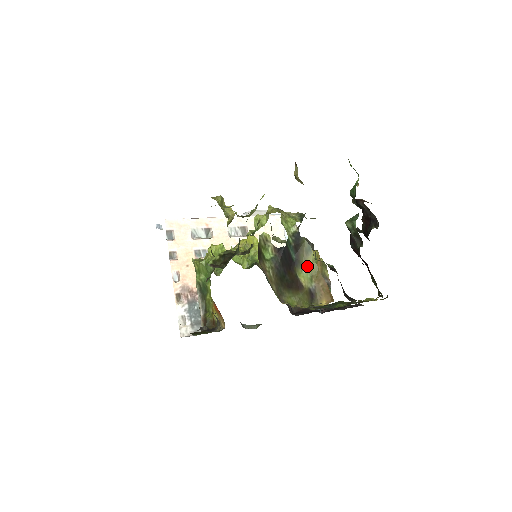
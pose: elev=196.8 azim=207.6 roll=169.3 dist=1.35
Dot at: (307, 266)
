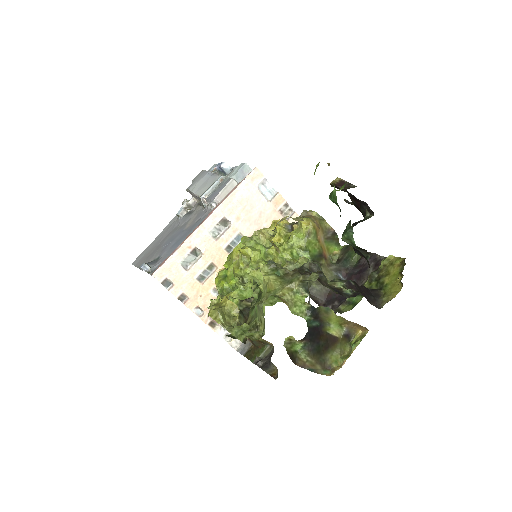
Dot at: (332, 321)
